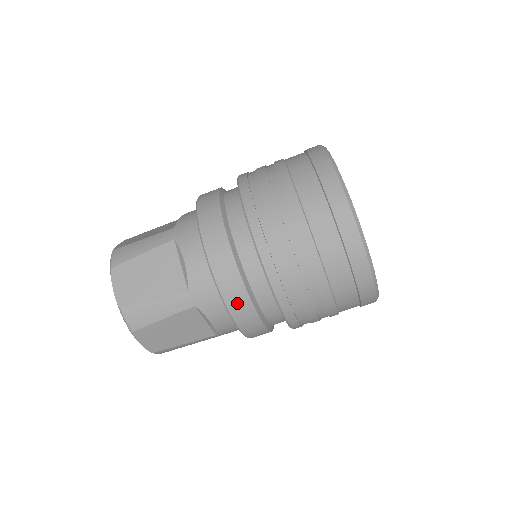
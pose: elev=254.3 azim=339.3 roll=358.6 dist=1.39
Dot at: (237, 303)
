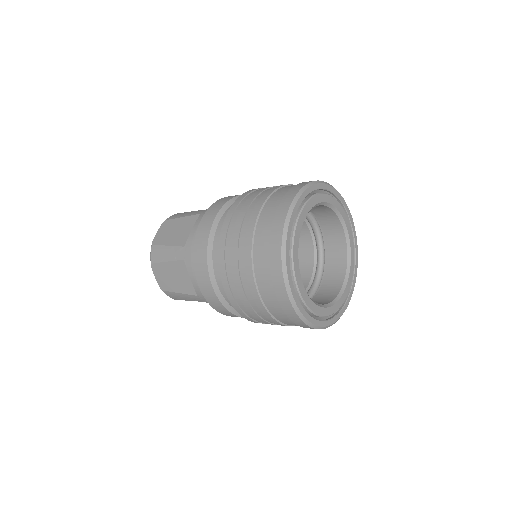
Dot at: (228, 314)
